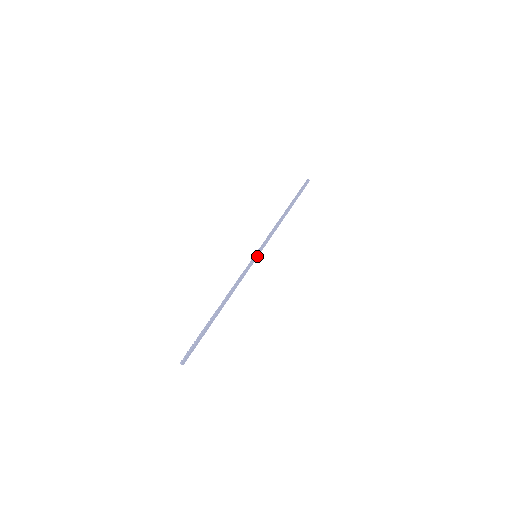
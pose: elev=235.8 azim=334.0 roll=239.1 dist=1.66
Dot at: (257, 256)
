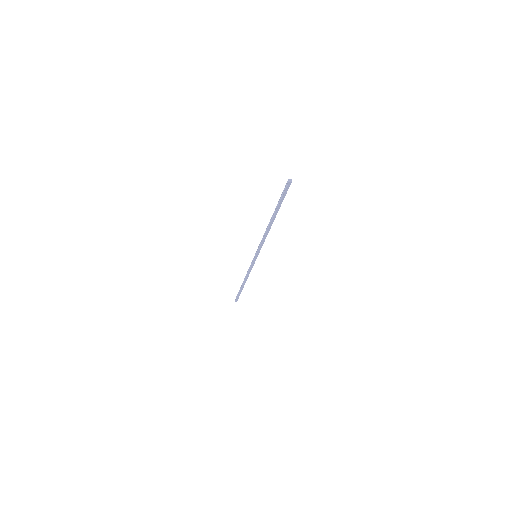
Dot at: (256, 257)
